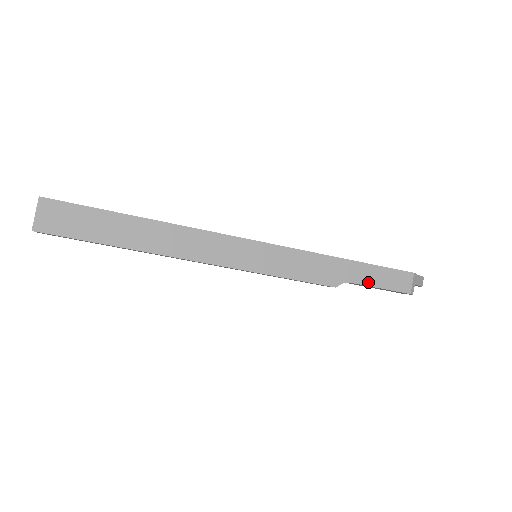
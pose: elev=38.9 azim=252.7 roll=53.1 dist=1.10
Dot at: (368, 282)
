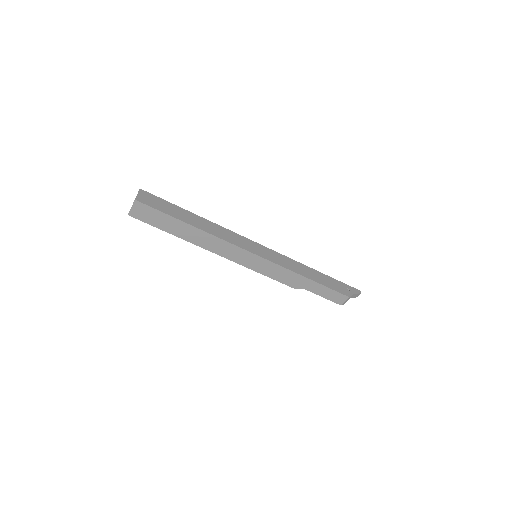
Dot at: (317, 293)
